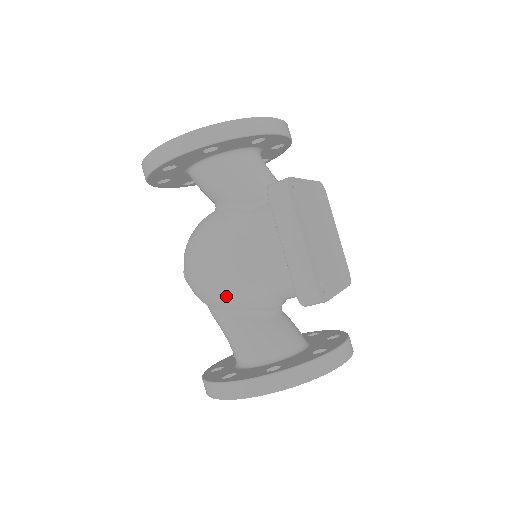
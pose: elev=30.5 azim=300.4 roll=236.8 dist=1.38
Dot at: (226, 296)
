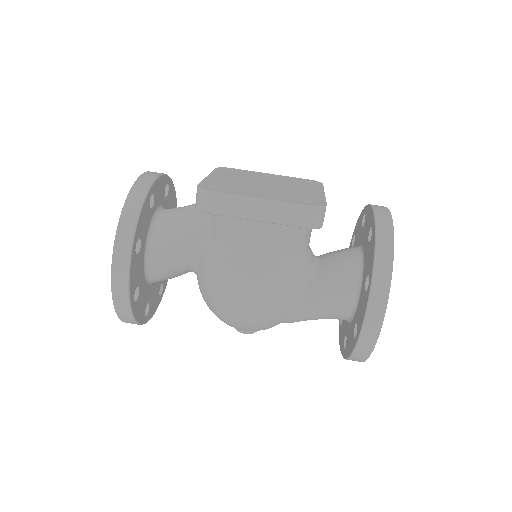
Dot at: (279, 298)
